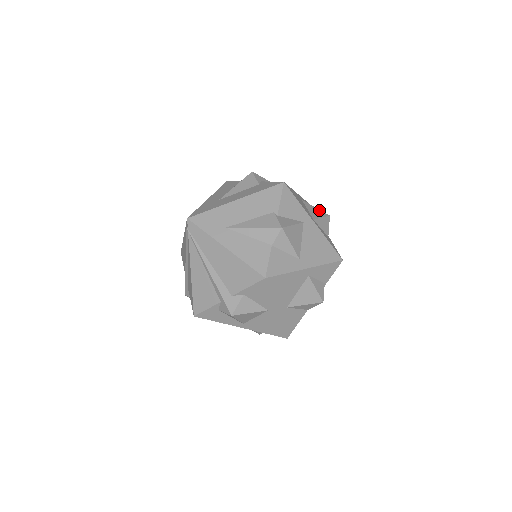
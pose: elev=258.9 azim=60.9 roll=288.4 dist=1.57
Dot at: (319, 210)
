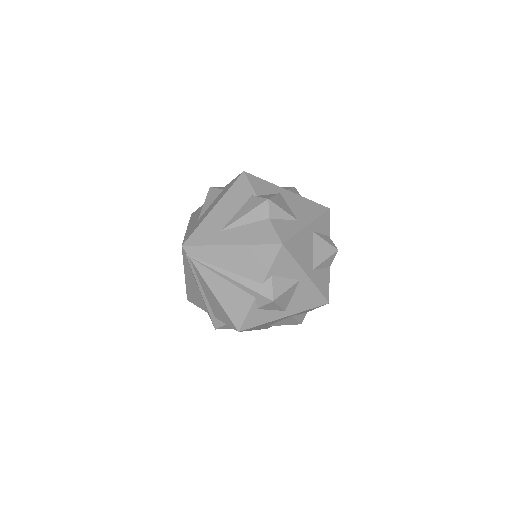
Dot at: (283, 187)
